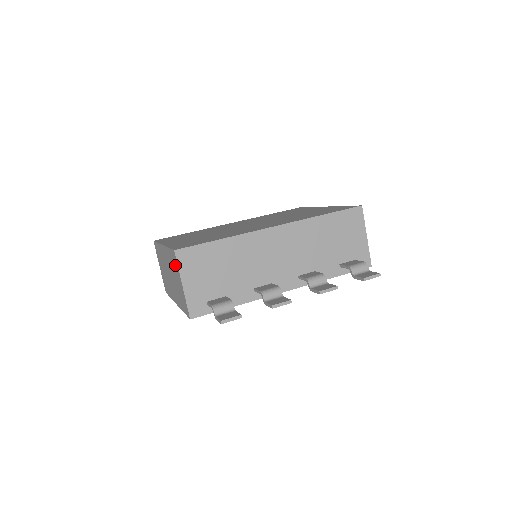
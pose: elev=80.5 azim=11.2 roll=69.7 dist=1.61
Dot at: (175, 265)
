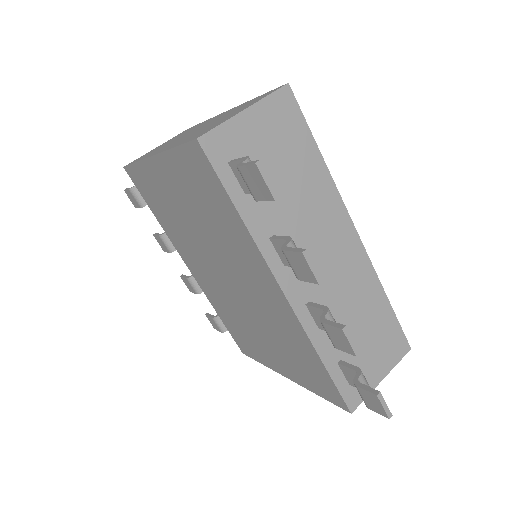
Dot at: (256, 100)
